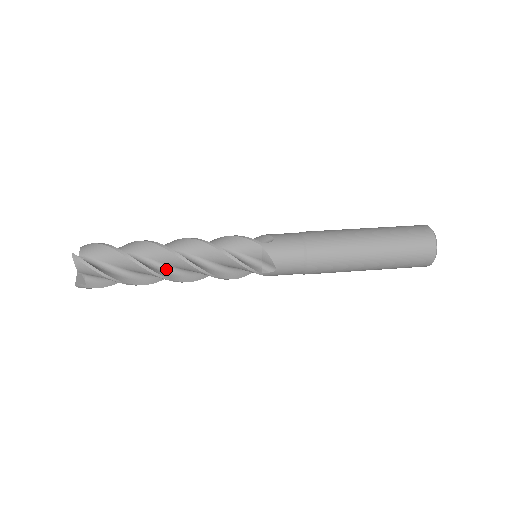
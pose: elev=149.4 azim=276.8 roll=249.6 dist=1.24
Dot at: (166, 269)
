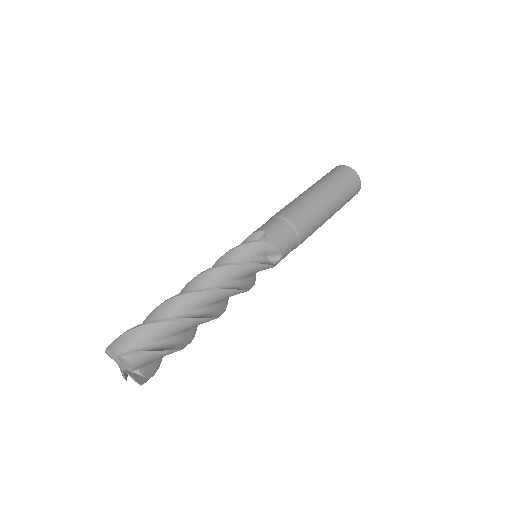
Dot at: (204, 312)
